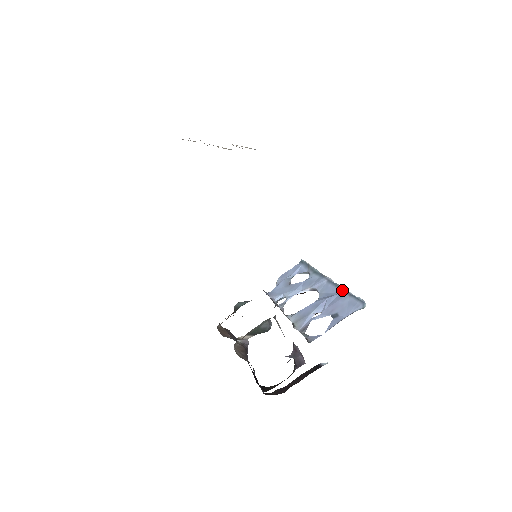
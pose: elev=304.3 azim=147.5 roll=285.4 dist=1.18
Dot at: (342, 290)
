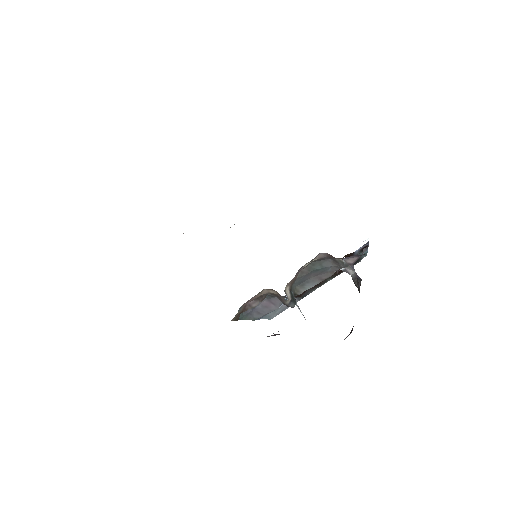
Dot at: occluded
